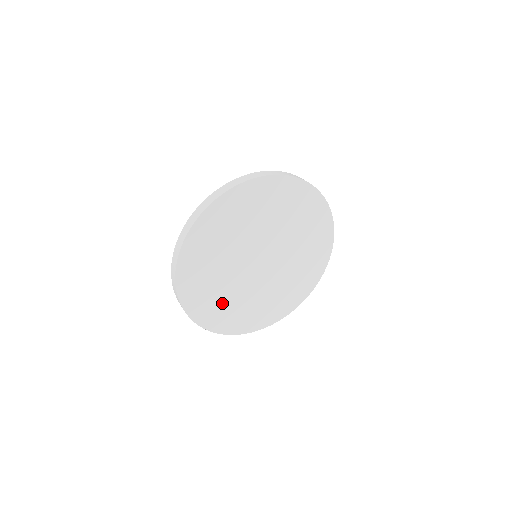
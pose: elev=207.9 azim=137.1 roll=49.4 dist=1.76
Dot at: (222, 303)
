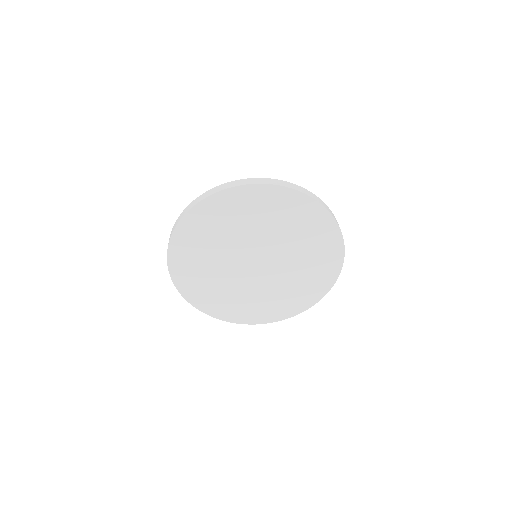
Dot at: (230, 299)
